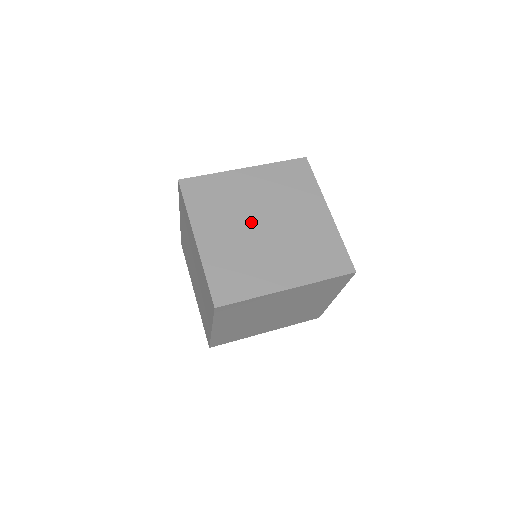
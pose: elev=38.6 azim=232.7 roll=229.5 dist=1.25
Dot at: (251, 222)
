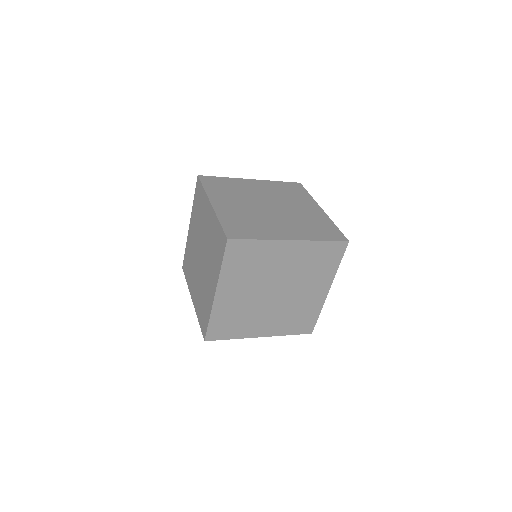
Dot at: (258, 203)
